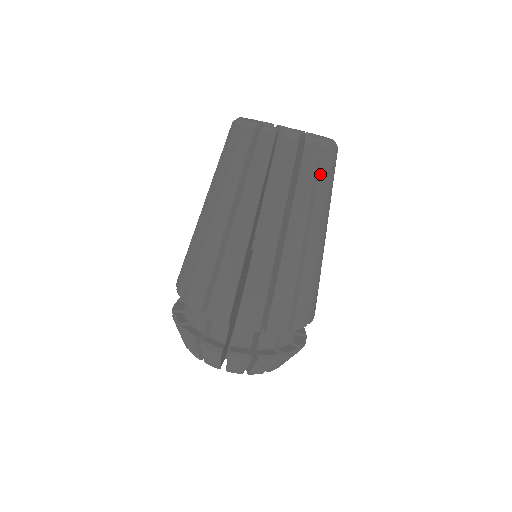
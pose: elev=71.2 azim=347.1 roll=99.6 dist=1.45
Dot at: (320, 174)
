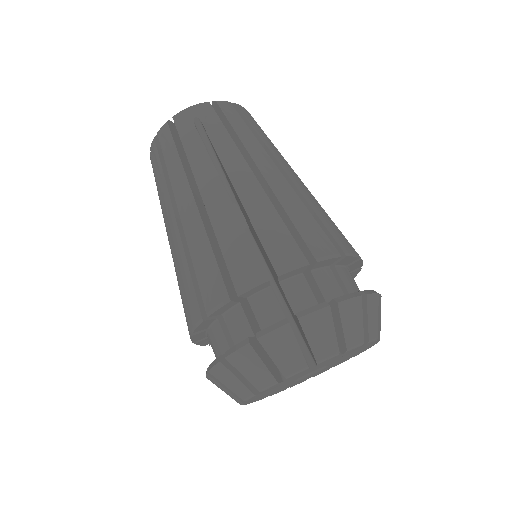
Dot at: (205, 125)
